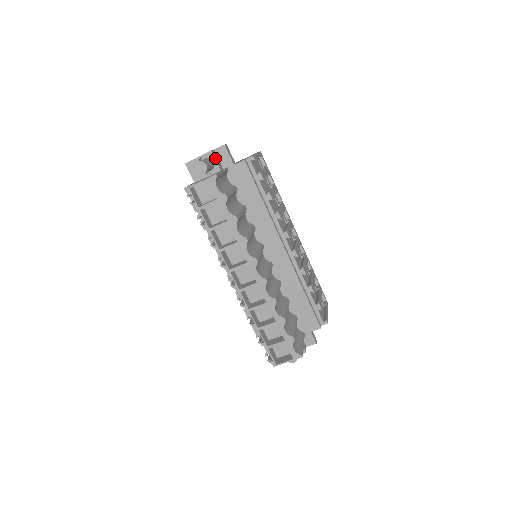
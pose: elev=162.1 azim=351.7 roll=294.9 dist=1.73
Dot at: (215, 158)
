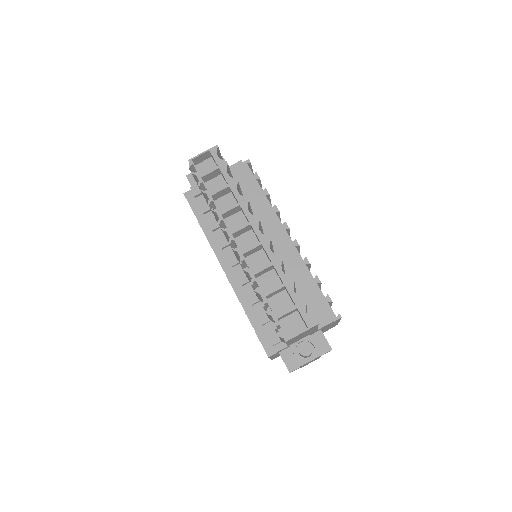
Dot at: occluded
